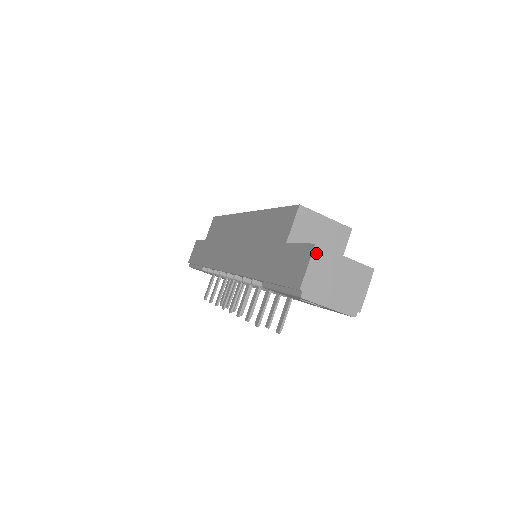
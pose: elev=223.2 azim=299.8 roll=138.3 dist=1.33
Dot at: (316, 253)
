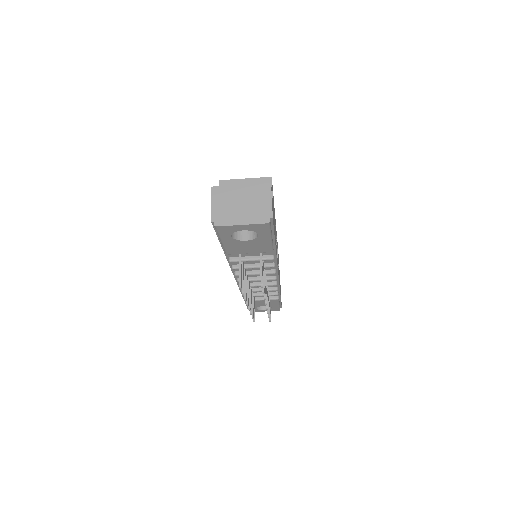
Dot at: (214, 192)
